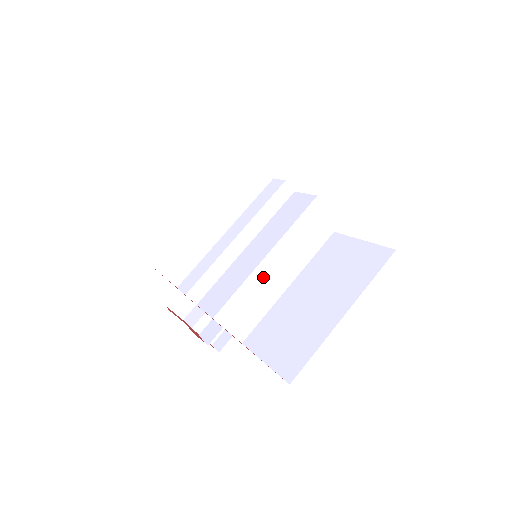
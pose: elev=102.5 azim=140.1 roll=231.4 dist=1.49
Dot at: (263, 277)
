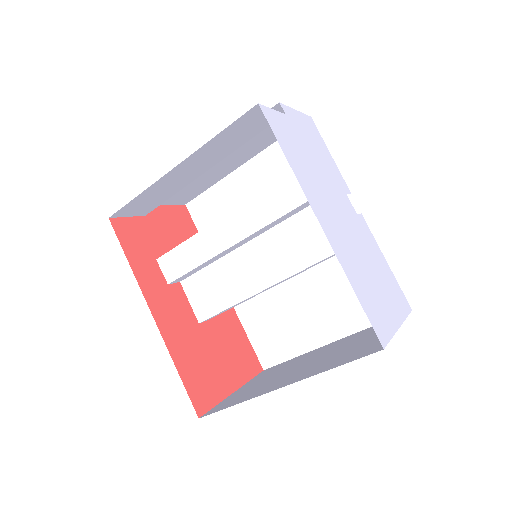
Dot at: (259, 293)
